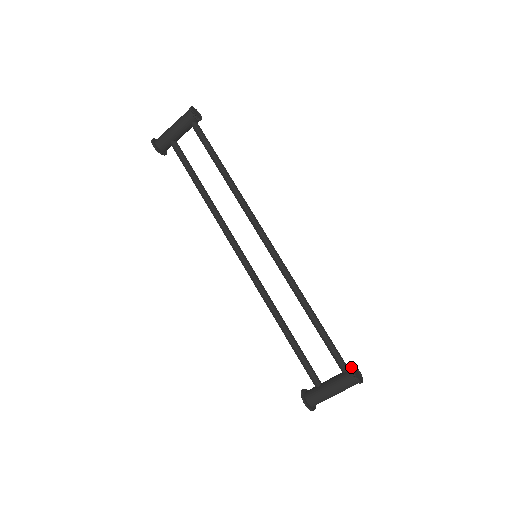
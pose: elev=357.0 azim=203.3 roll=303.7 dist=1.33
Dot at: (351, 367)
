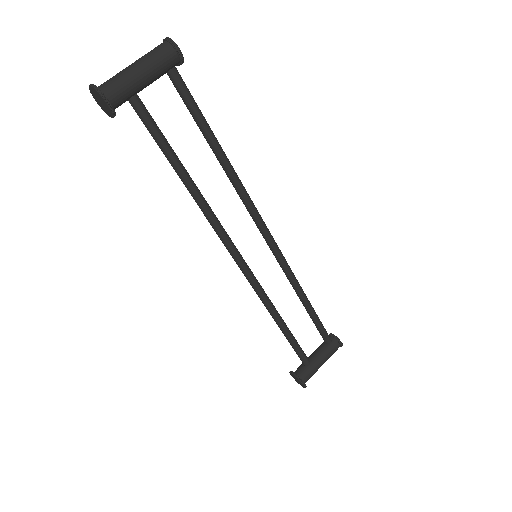
Dot at: (335, 337)
